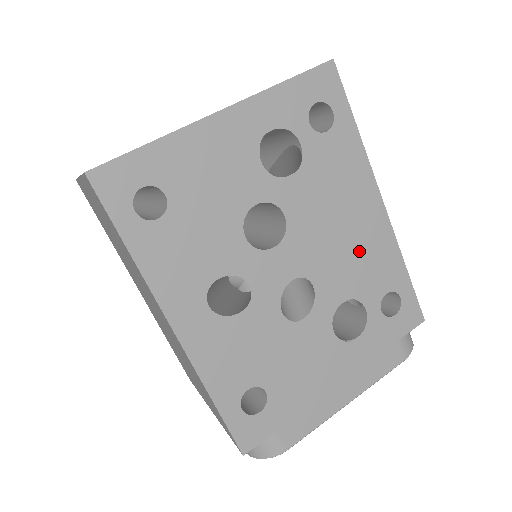
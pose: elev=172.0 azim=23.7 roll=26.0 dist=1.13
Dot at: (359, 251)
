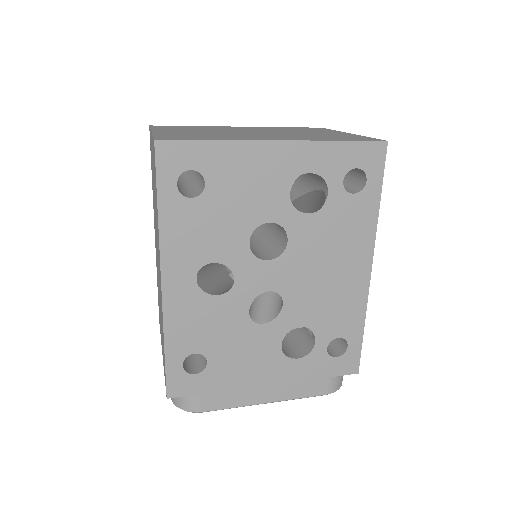
Dot at: (333, 295)
